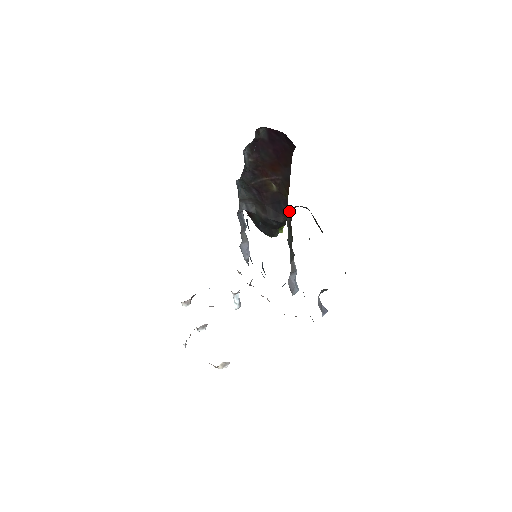
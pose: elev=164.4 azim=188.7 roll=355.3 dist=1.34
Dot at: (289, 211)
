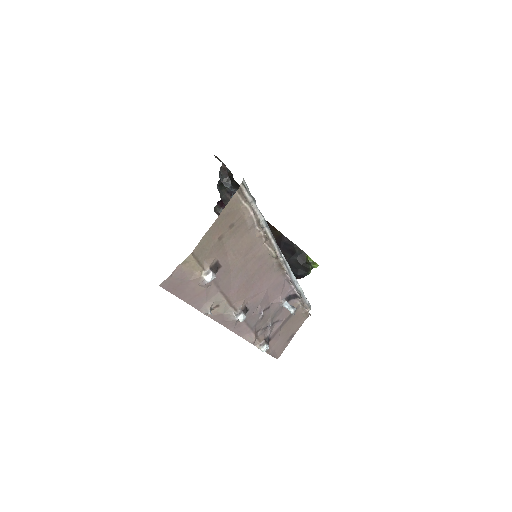
Dot at: (223, 200)
